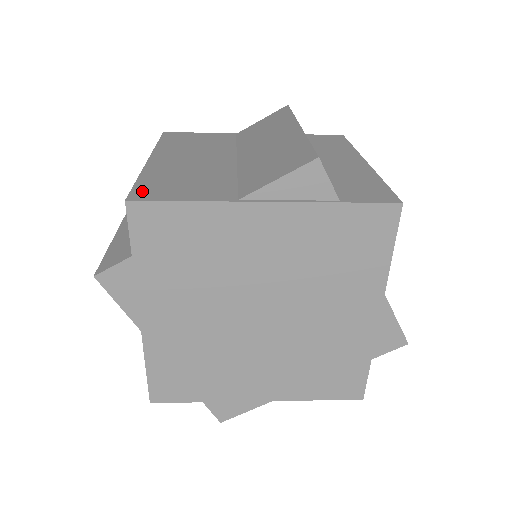
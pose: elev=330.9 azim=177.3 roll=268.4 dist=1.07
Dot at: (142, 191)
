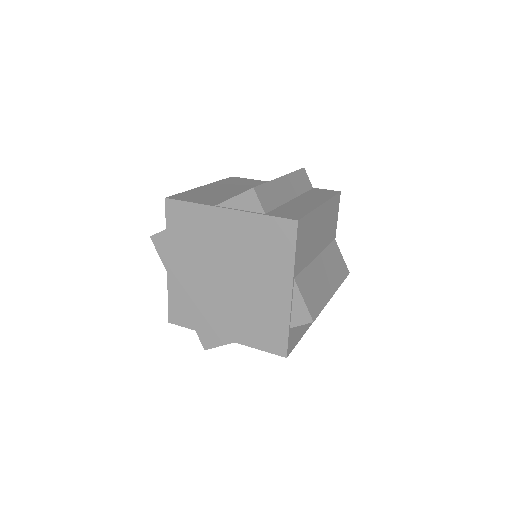
Dot at: (178, 196)
